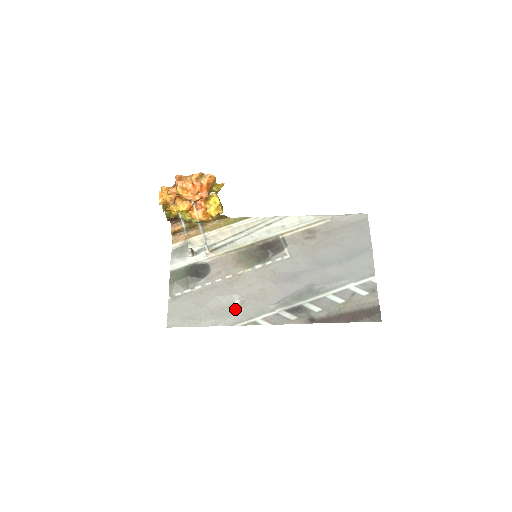
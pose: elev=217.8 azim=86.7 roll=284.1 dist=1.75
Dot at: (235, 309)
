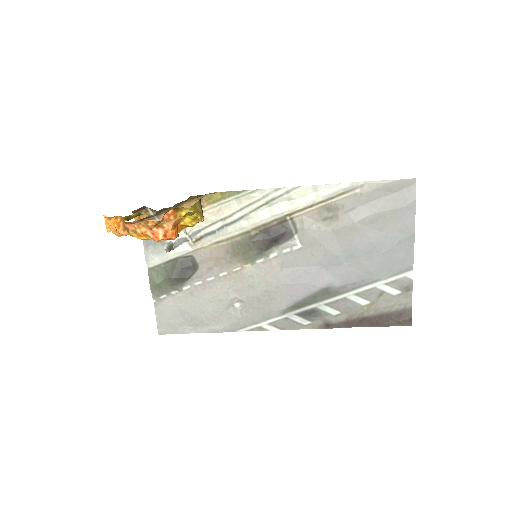
Dot at: (235, 314)
